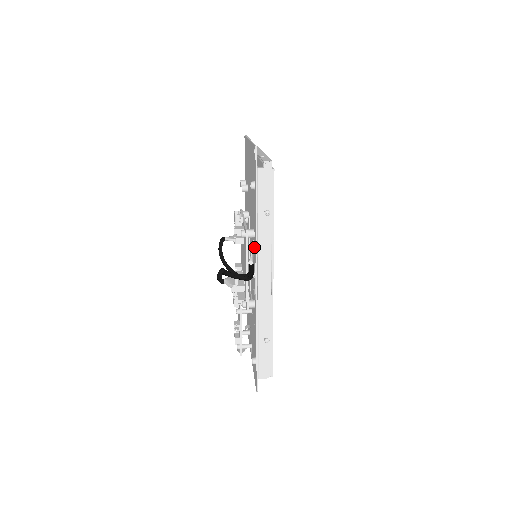
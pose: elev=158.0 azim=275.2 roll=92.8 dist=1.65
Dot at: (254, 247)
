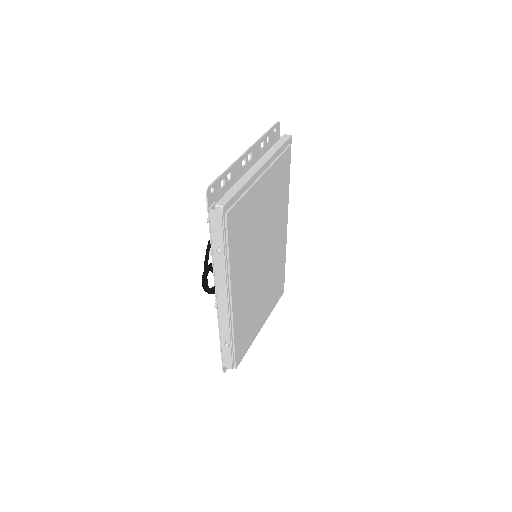
Dot at: occluded
